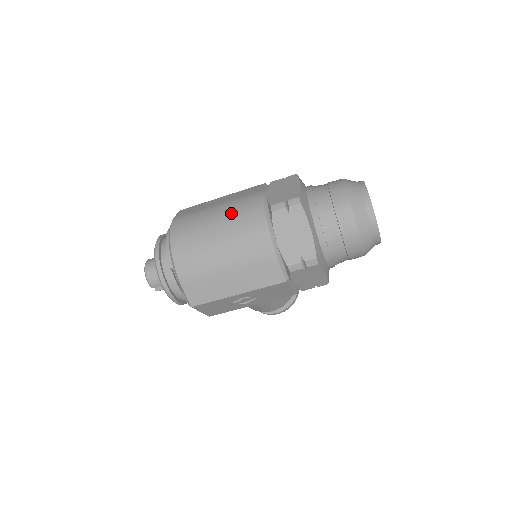
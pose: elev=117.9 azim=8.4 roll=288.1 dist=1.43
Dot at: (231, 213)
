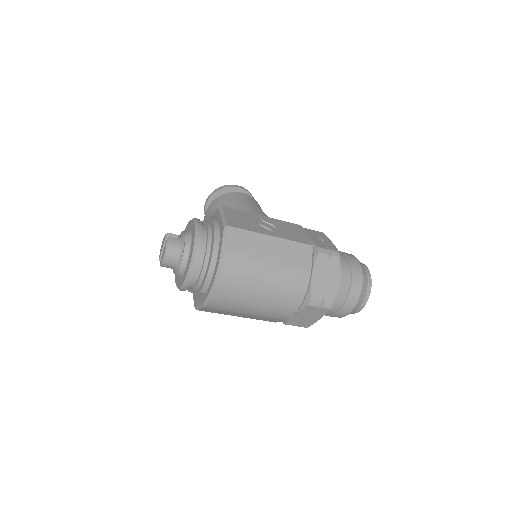
Dot at: (279, 286)
